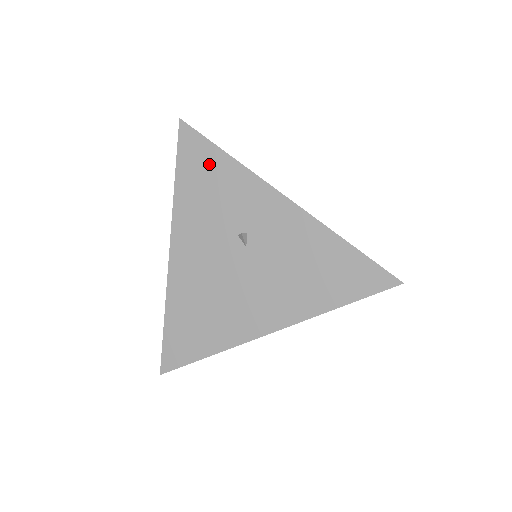
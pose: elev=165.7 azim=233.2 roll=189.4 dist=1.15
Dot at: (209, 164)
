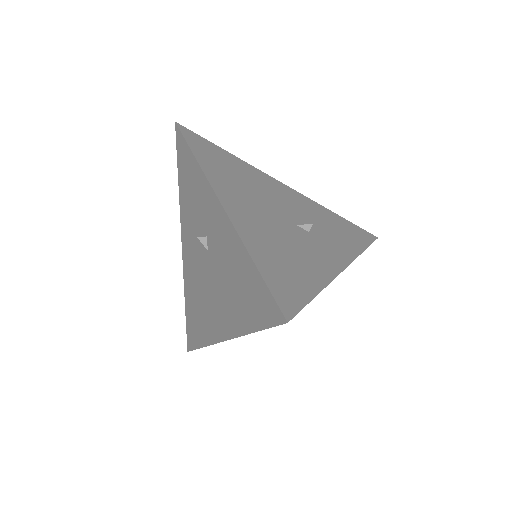
Dot at: (188, 166)
